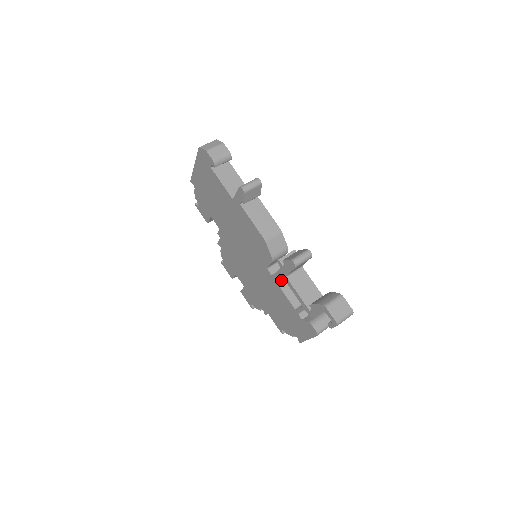
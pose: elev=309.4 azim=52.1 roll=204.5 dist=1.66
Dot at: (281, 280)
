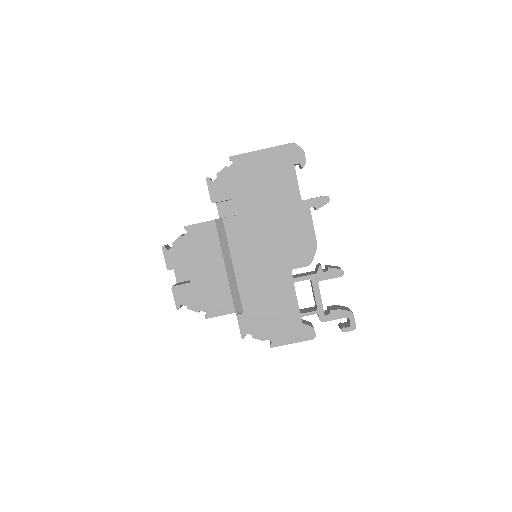
Dot at: occluded
